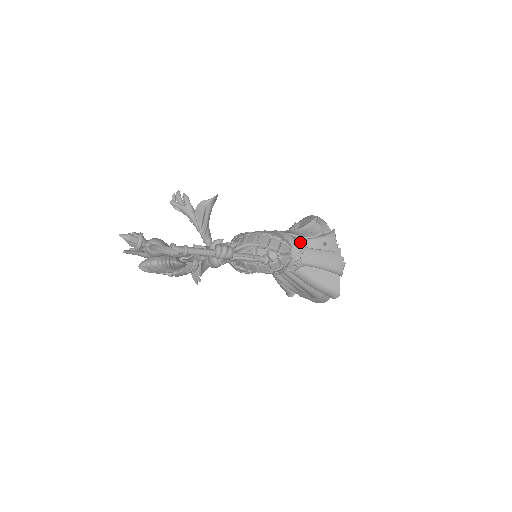
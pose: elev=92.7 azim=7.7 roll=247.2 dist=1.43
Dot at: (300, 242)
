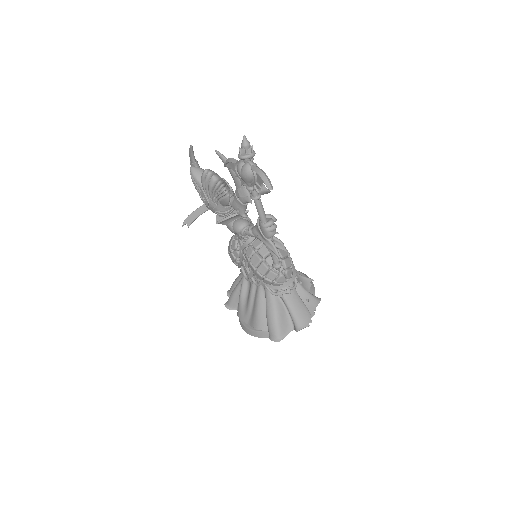
Dot at: (297, 281)
